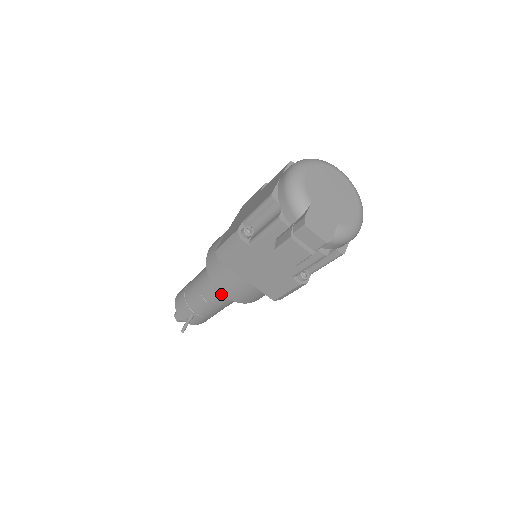
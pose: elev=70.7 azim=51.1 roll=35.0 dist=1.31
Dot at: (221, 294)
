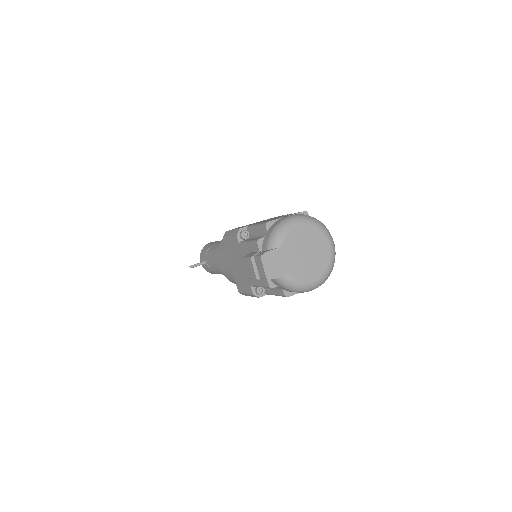
Dot at: occluded
